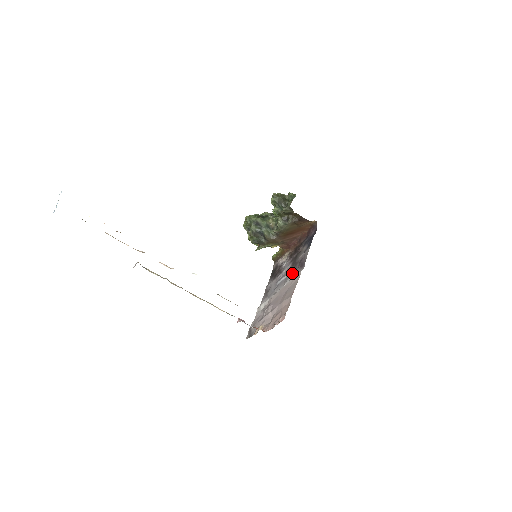
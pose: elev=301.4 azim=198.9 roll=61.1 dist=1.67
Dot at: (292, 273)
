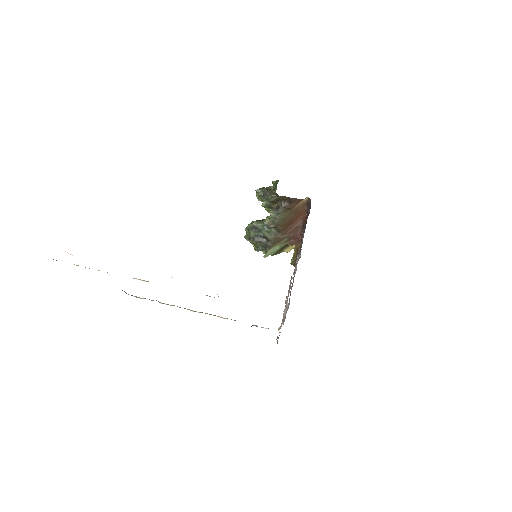
Dot at: (298, 258)
